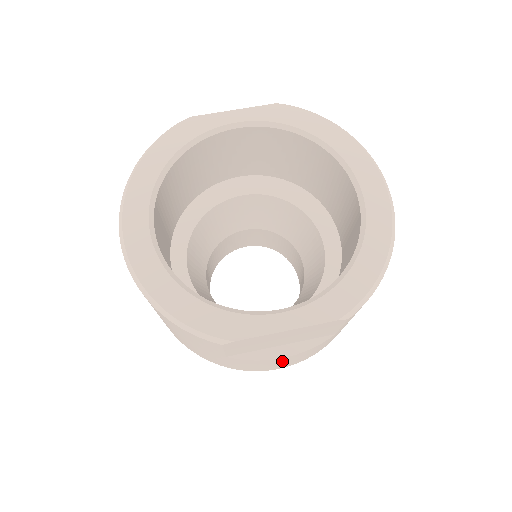
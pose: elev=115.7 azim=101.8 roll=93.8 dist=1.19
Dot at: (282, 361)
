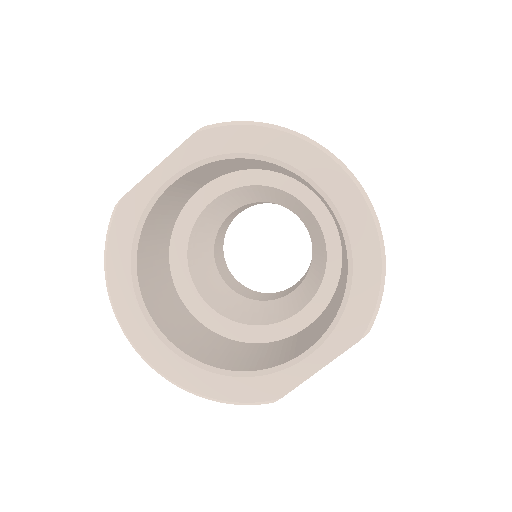
Dot at: occluded
